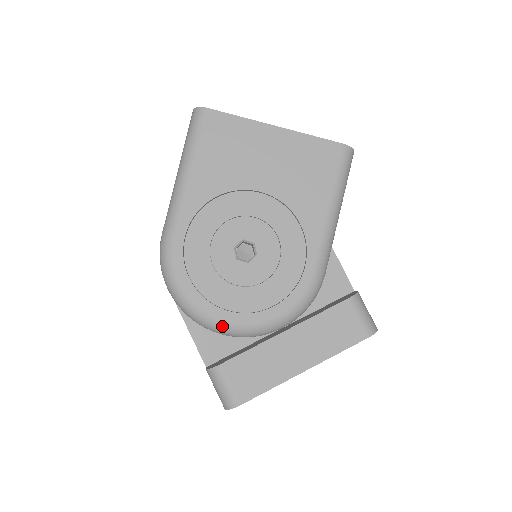
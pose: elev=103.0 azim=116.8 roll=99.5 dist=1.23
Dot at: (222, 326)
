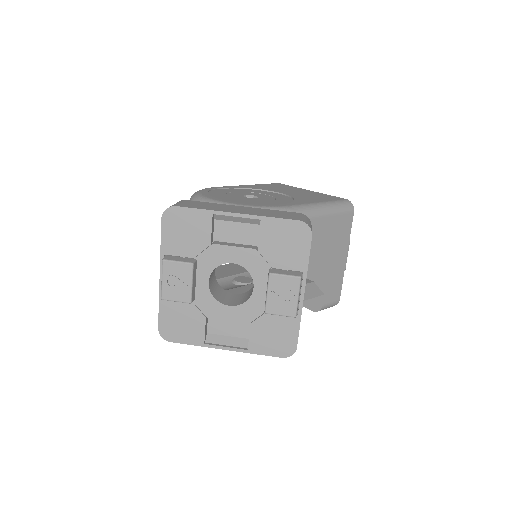
Dot at: (205, 200)
